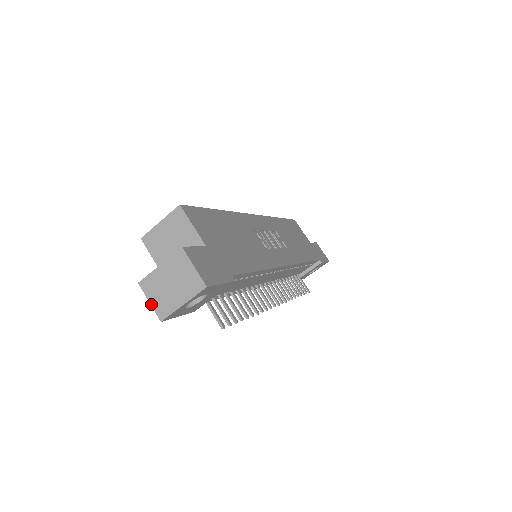
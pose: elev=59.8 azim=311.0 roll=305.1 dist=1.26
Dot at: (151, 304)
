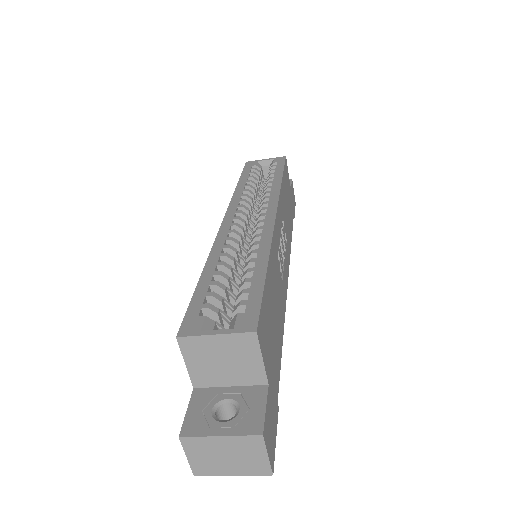
Dot at: (188, 460)
